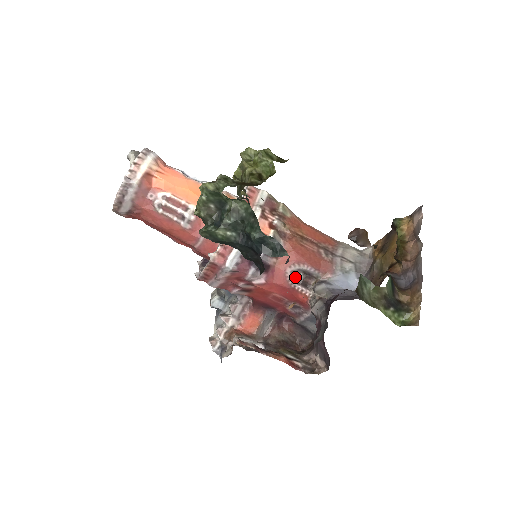
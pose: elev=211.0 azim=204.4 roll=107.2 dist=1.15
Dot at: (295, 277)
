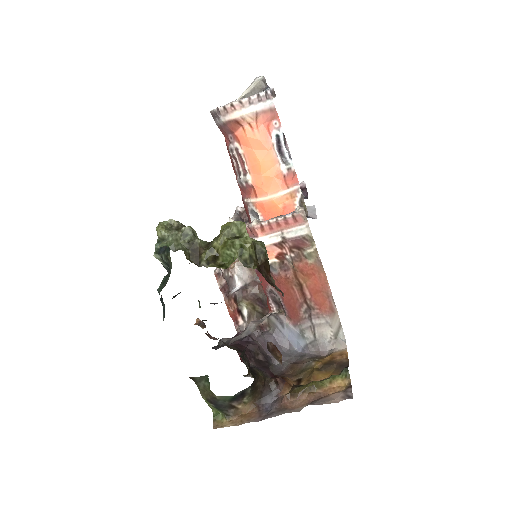
Dot at: (273, 293)
